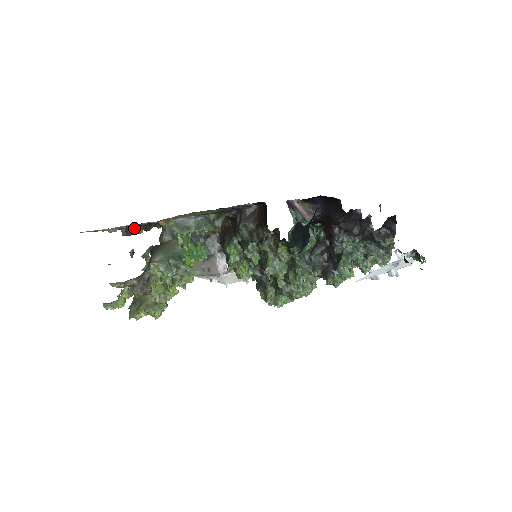
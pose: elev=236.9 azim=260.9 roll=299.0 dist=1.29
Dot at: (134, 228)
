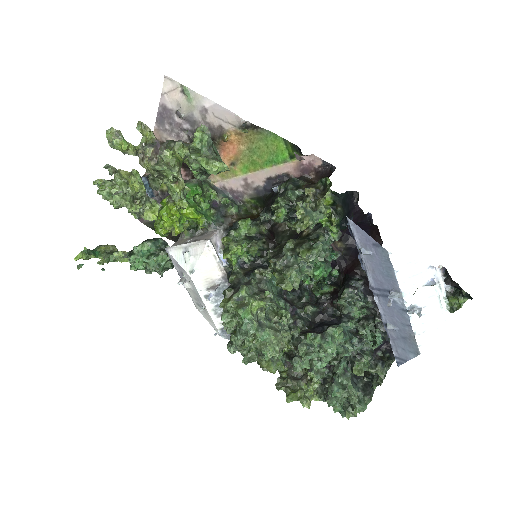
Dot at: occluded
